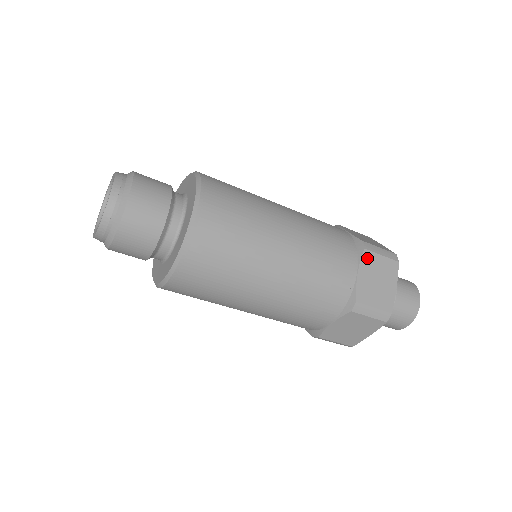
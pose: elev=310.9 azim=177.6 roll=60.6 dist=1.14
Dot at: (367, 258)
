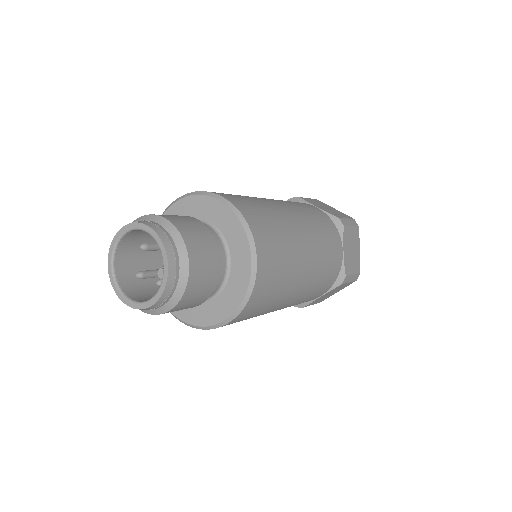
Dot at: (346, 234)
